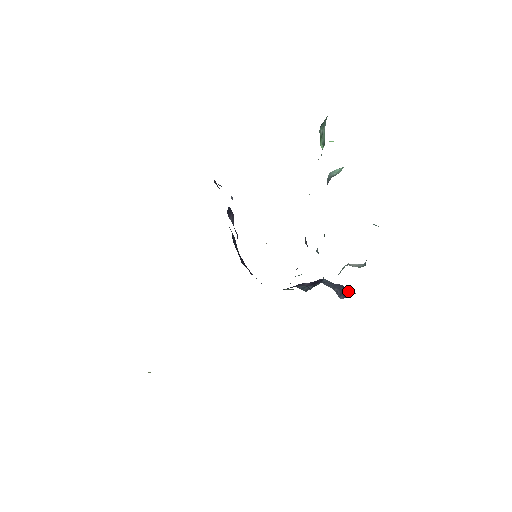
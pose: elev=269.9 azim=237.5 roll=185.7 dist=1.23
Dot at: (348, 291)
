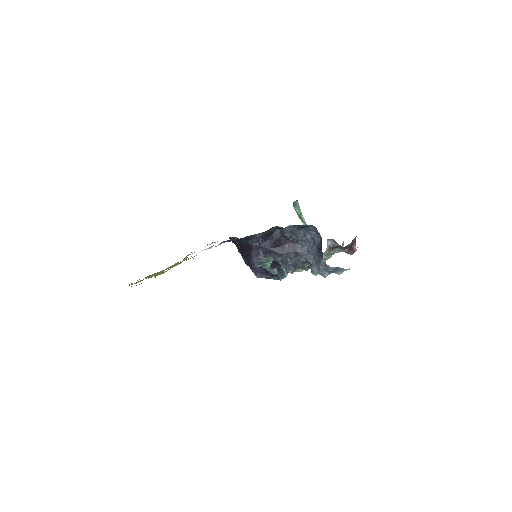
Dot at: (319, 244)
